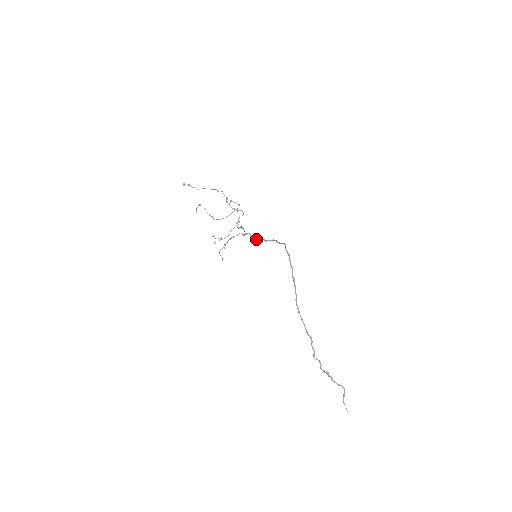
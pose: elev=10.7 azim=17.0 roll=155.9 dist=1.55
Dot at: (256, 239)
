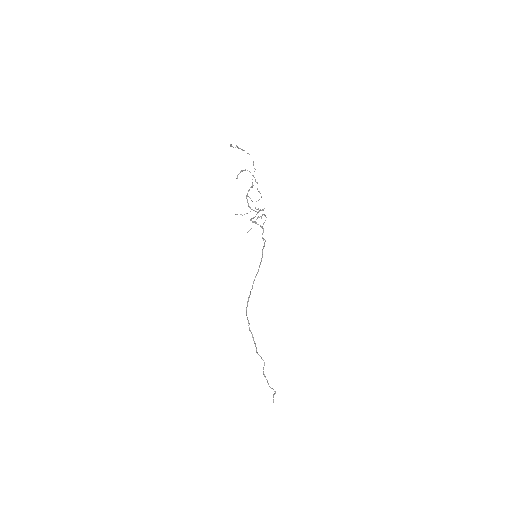
Dot at: (263, 240)
